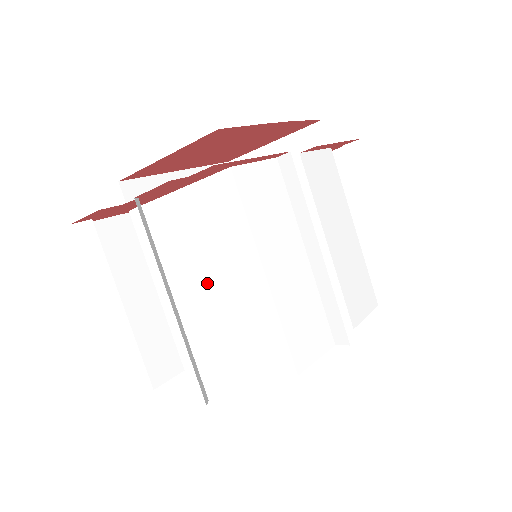
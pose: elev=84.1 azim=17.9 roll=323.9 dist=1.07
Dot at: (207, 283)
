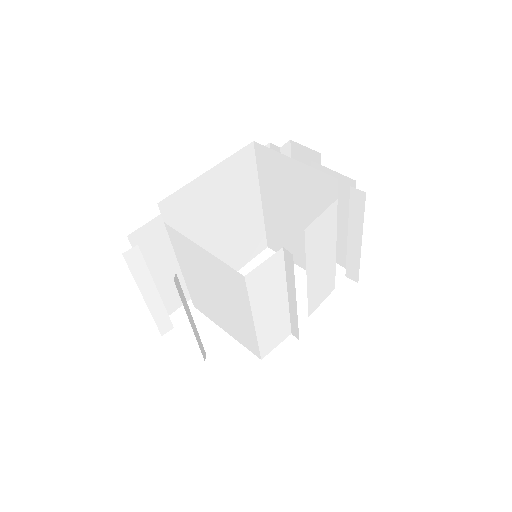
Dot at: (216, 294)
